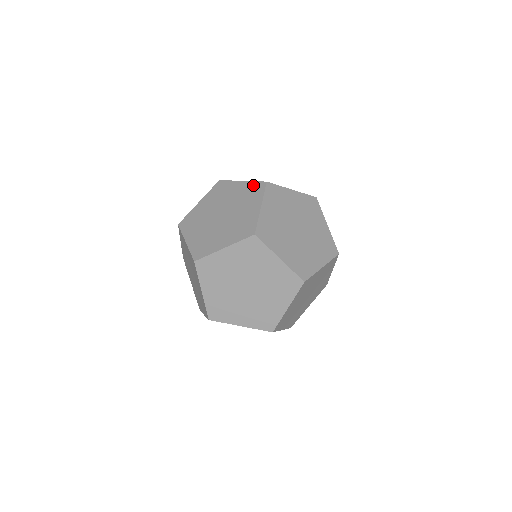
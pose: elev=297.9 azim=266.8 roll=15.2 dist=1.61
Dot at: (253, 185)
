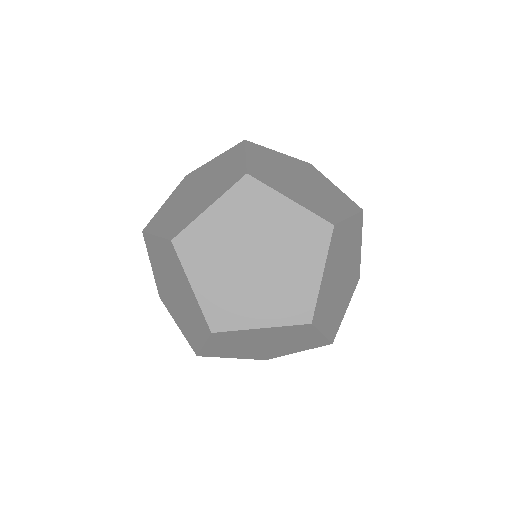
Dot at: (289, 329)
